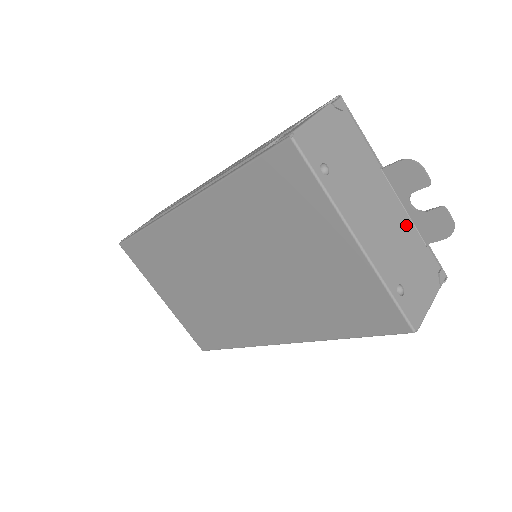
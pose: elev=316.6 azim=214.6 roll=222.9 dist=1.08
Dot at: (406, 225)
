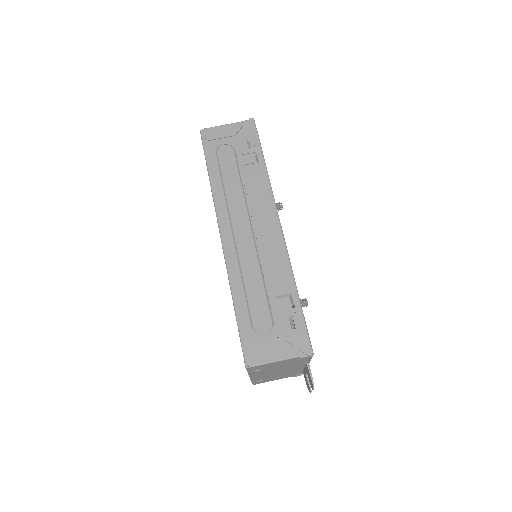
Dot at: (297, 370)
